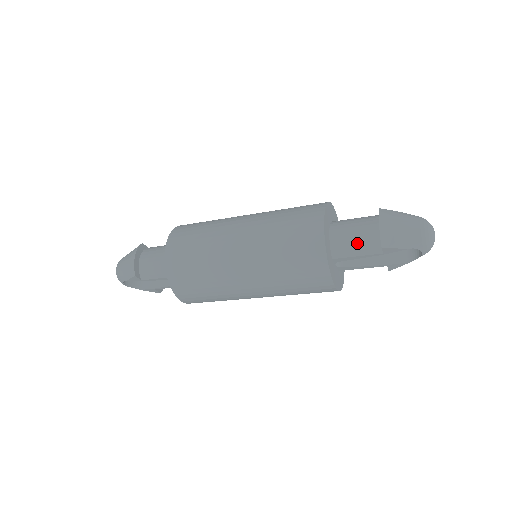
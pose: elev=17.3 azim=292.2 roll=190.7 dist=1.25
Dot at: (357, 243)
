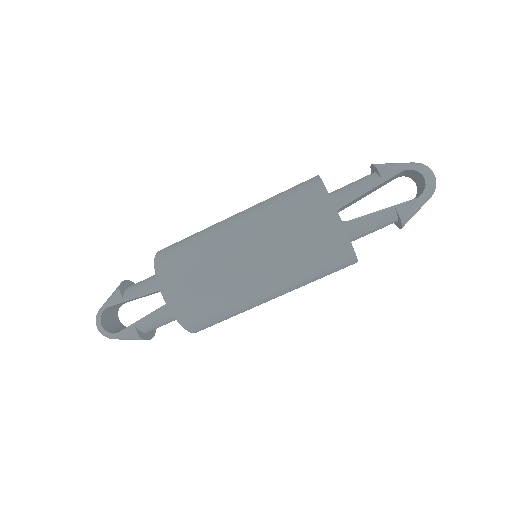
Dot at: (354, 184)
